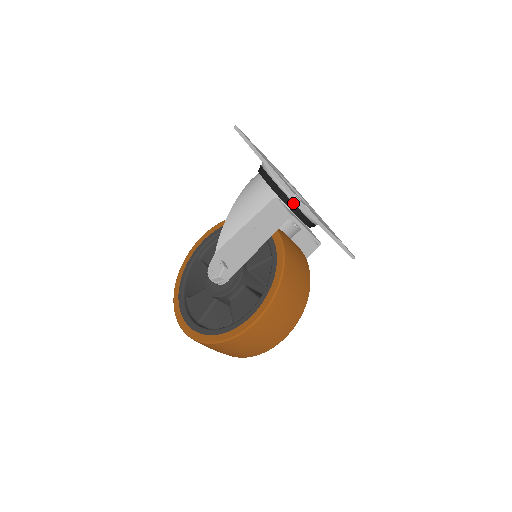
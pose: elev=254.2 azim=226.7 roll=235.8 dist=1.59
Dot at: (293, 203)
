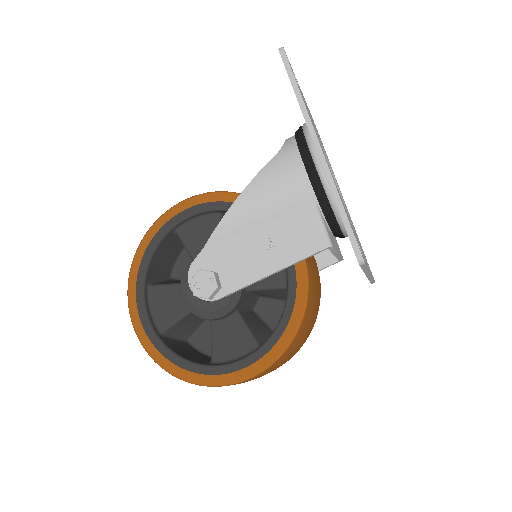
Dot at: (336, 220)
